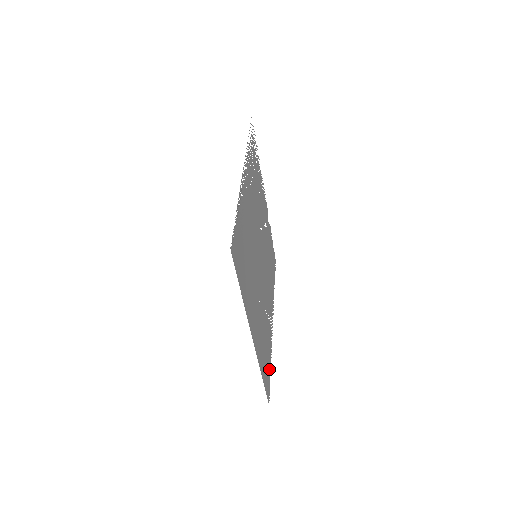
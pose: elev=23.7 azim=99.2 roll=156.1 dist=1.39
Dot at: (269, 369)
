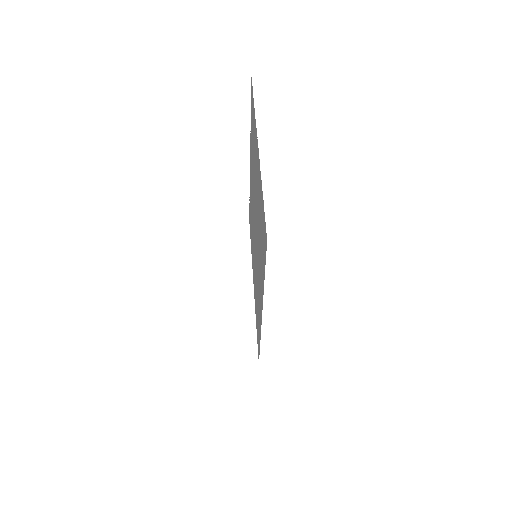
Dot at: occluded
